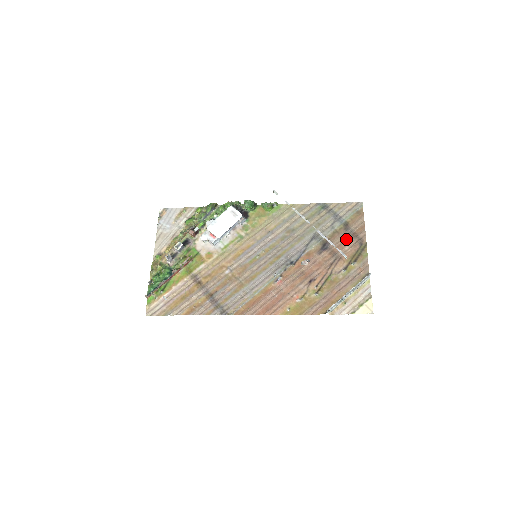
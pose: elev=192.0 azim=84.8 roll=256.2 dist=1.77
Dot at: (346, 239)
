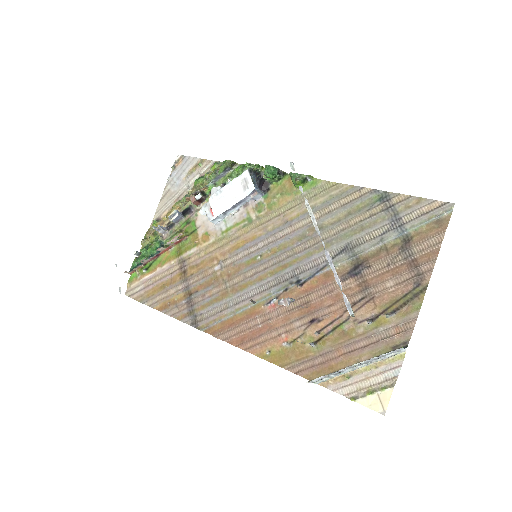
Dot at: (395, 267)
